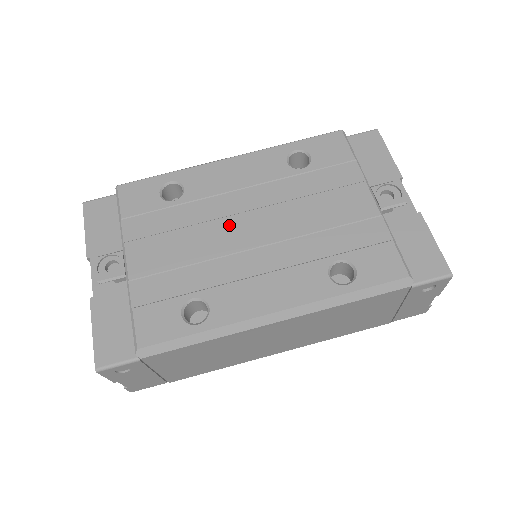
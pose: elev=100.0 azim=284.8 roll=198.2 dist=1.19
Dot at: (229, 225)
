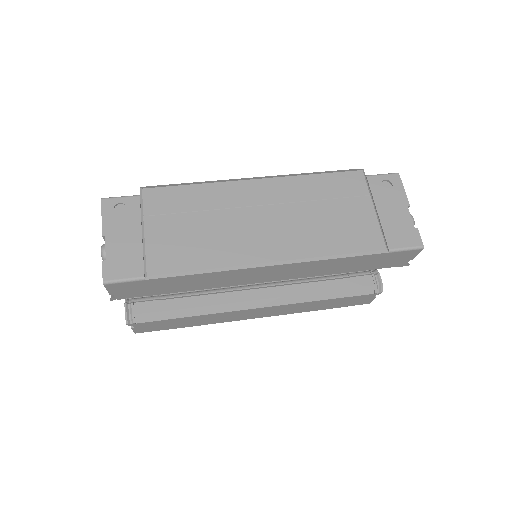
Dot at: occluded
